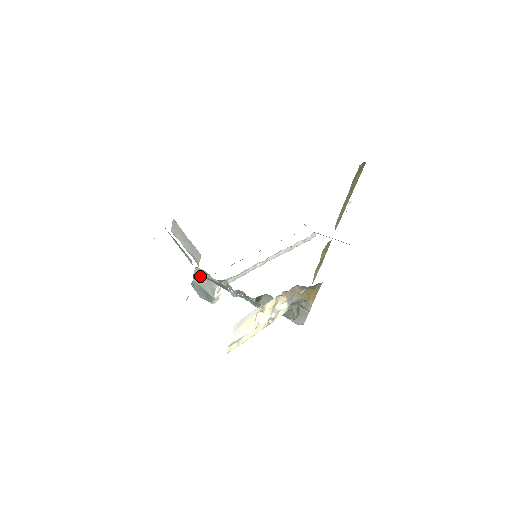
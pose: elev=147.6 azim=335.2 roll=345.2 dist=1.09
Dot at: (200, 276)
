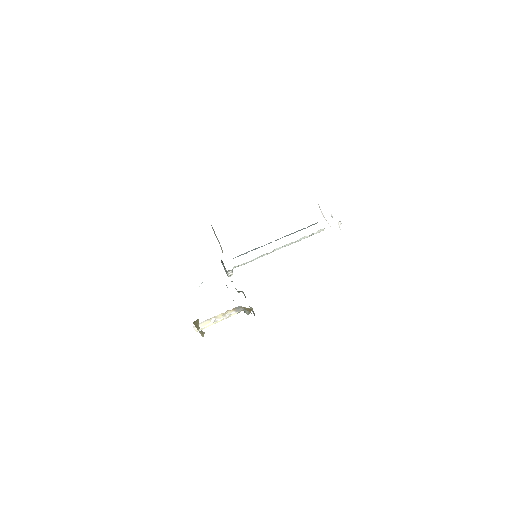
Dot at: occluded
